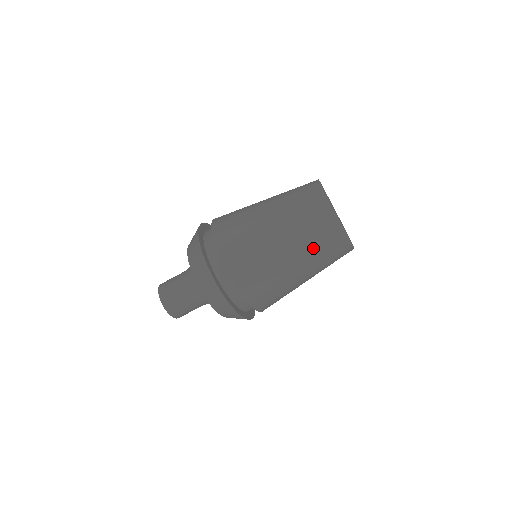
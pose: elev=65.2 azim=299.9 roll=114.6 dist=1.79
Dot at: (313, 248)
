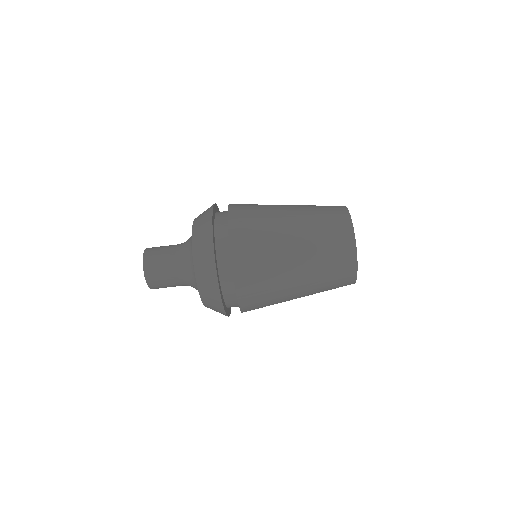
Dot at: (320, 248)
